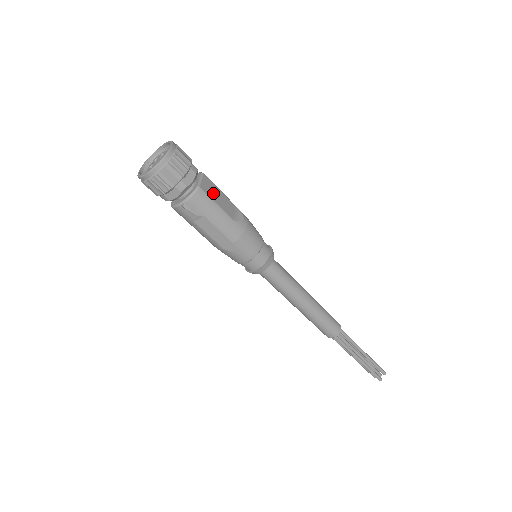
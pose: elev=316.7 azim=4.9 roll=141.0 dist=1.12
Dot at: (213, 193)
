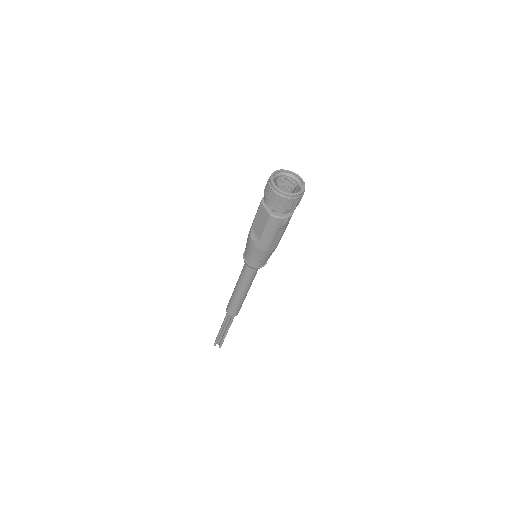
Dot at: occluded
